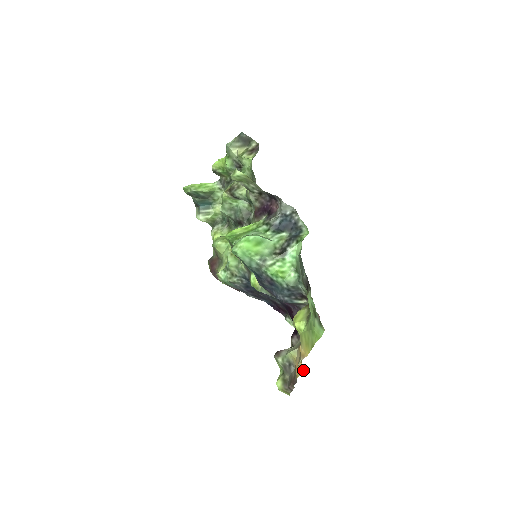
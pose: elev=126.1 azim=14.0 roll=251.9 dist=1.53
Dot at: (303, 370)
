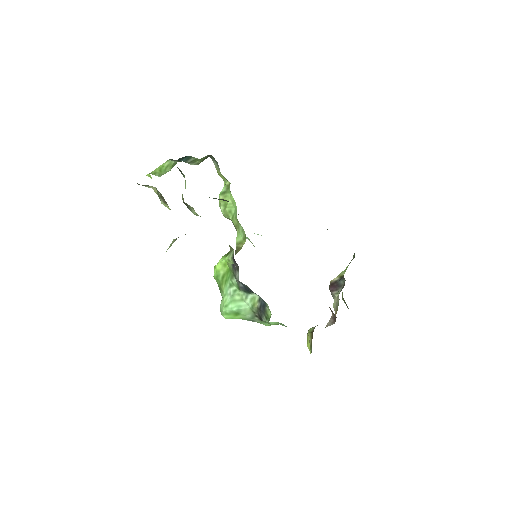
Dot at: occluded
